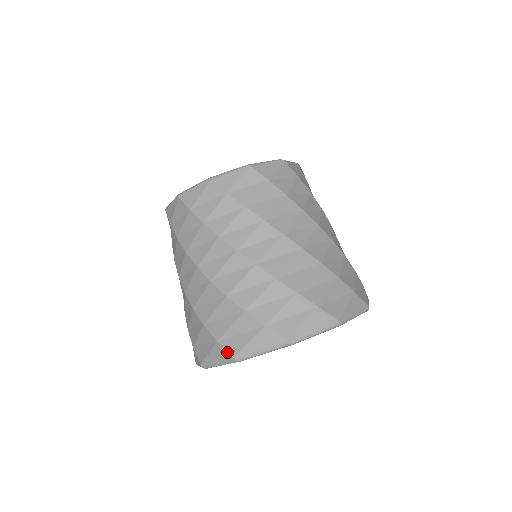
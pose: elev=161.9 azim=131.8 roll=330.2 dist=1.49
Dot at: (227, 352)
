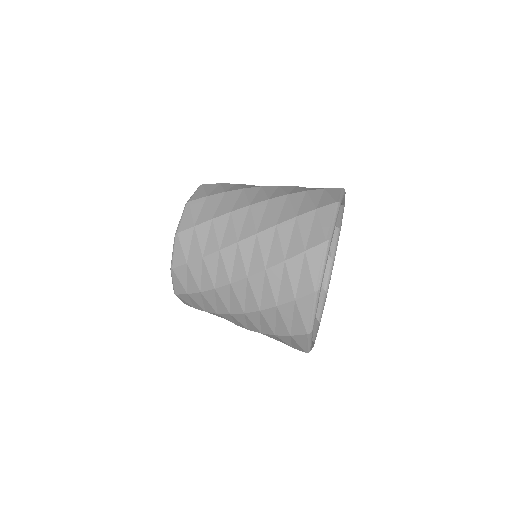
Dot at: (318, 245)
